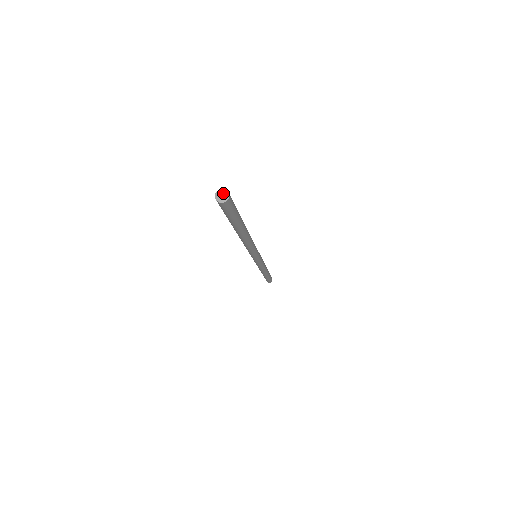
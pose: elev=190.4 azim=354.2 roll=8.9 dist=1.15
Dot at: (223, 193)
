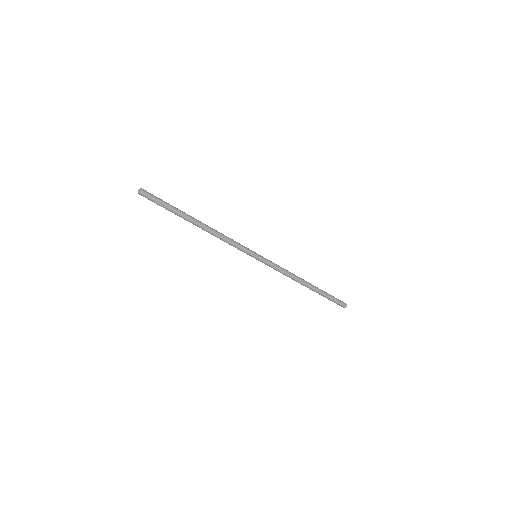
Dot at: (139, 190)
